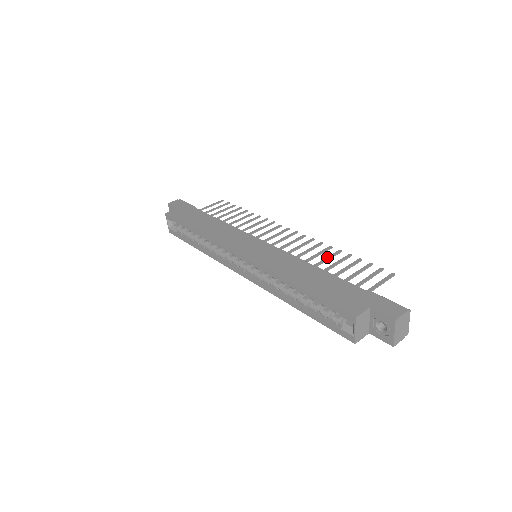
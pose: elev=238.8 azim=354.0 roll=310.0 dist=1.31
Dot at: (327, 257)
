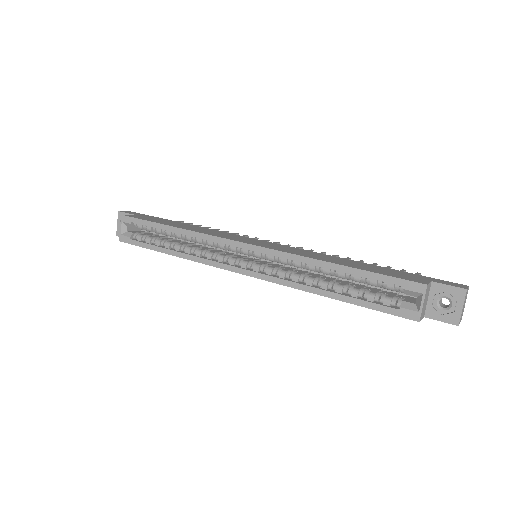
Dot at: occluded
